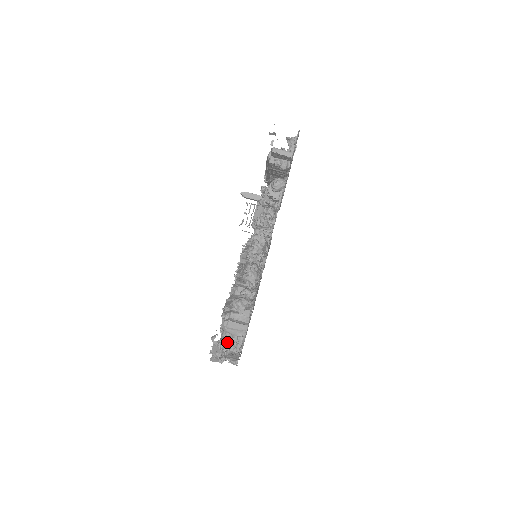
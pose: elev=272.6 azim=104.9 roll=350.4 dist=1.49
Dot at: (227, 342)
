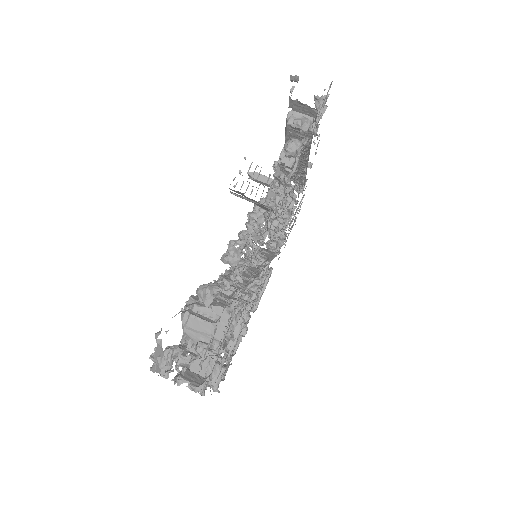
Dot at: (183, 349)
